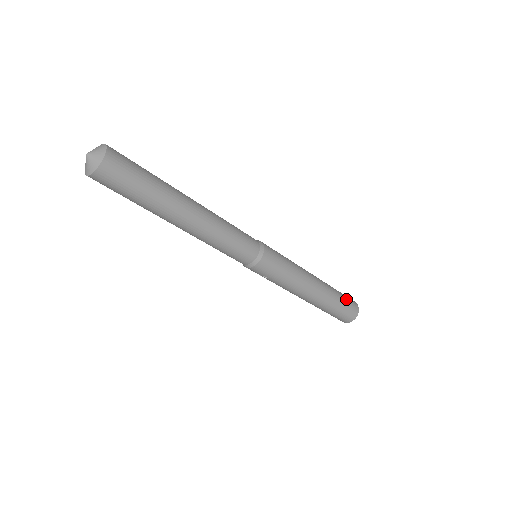
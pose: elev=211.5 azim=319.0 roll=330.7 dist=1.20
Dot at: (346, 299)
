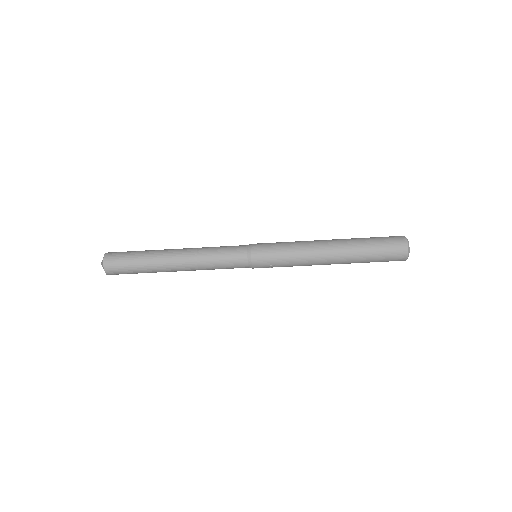
Dot at: (381, 238)
